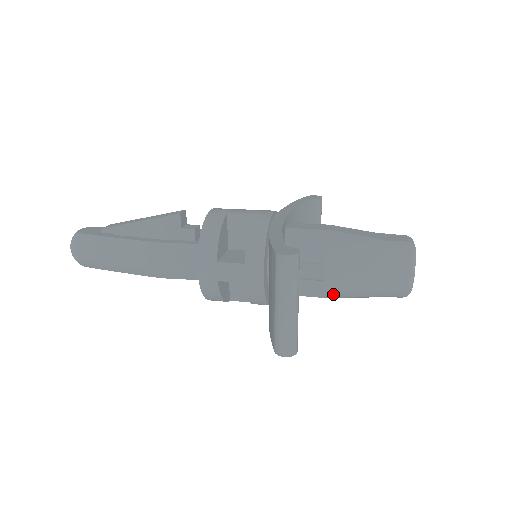
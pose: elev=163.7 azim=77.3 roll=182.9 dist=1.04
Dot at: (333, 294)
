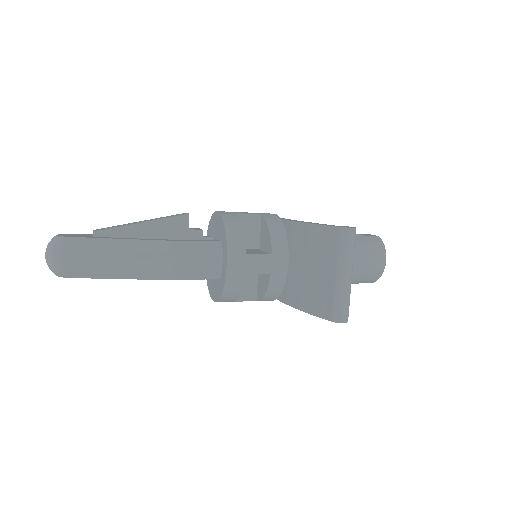
Dot at: occluded
